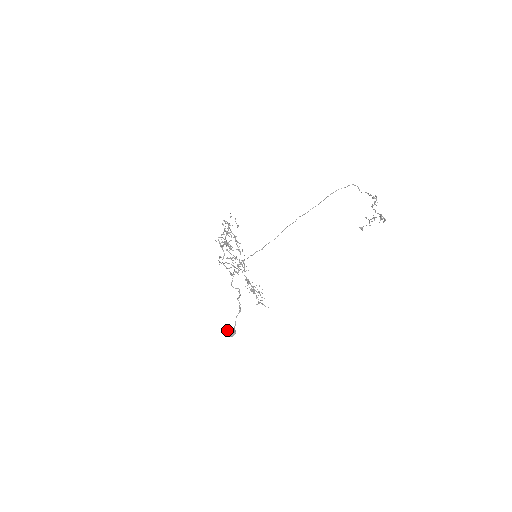
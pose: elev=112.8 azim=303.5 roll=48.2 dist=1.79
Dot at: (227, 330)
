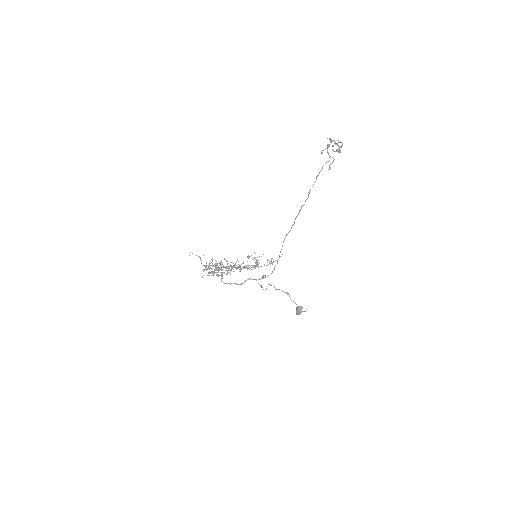
Dot at: (296, 312)
